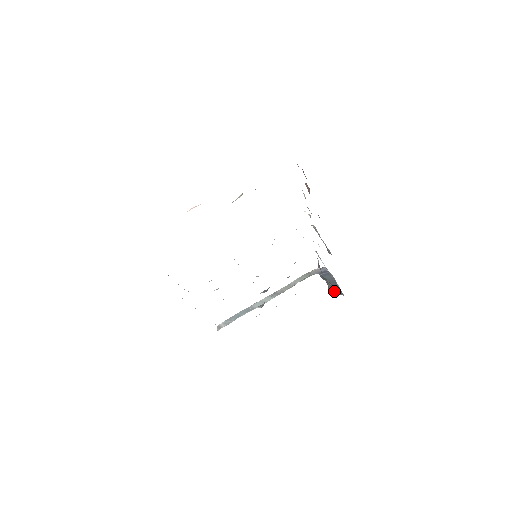
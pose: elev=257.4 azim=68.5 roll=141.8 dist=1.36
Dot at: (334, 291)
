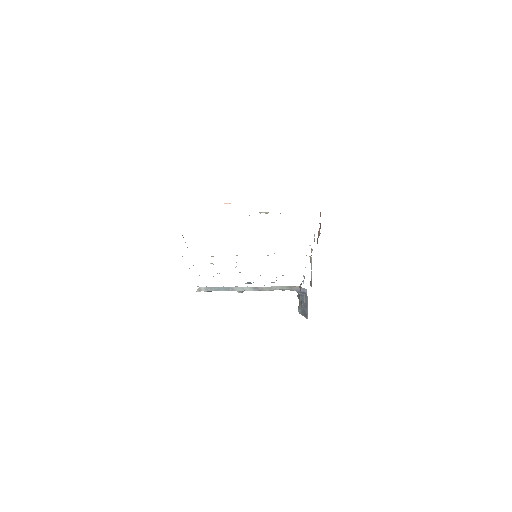
Dot at: (302, 312)
